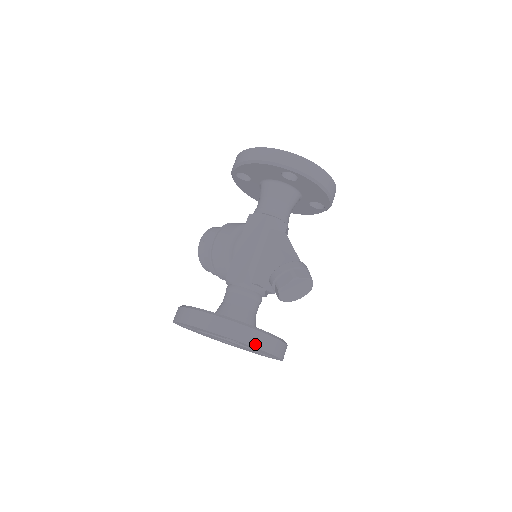
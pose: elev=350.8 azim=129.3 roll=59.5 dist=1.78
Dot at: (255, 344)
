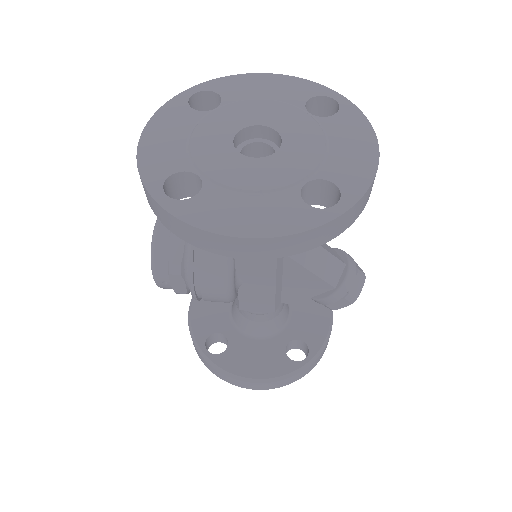
Dot at: (323, 353)
